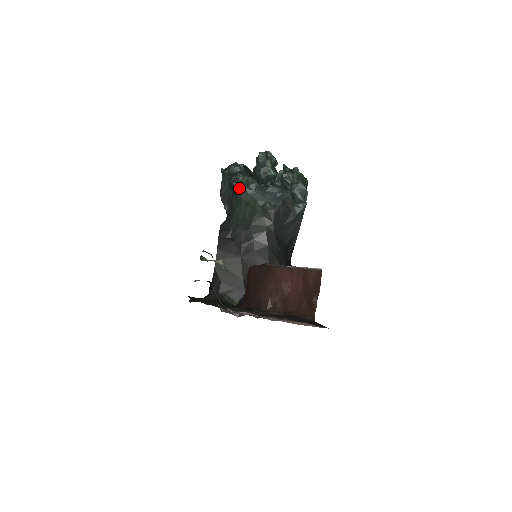
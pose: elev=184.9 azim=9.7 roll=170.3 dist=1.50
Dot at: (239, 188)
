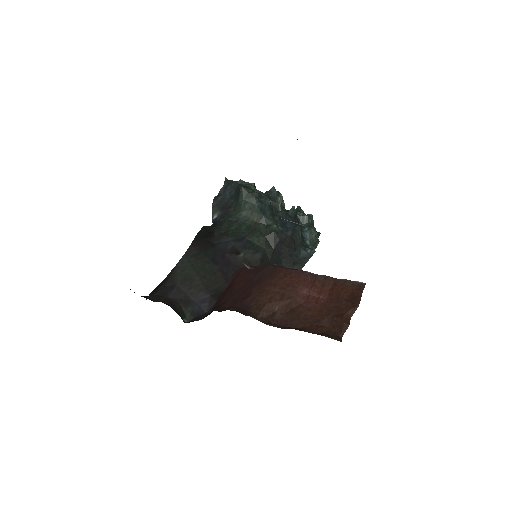
Dot at: (248, 195)
